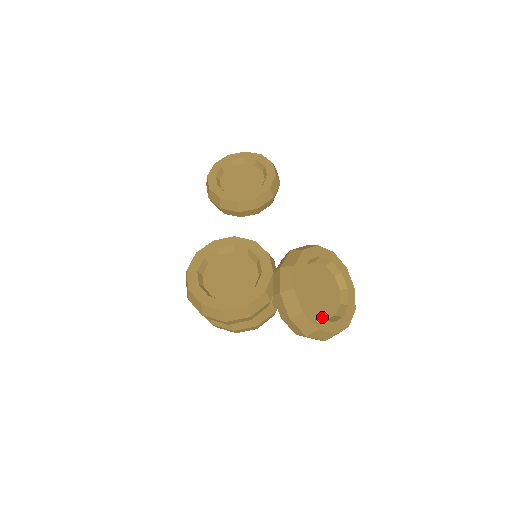
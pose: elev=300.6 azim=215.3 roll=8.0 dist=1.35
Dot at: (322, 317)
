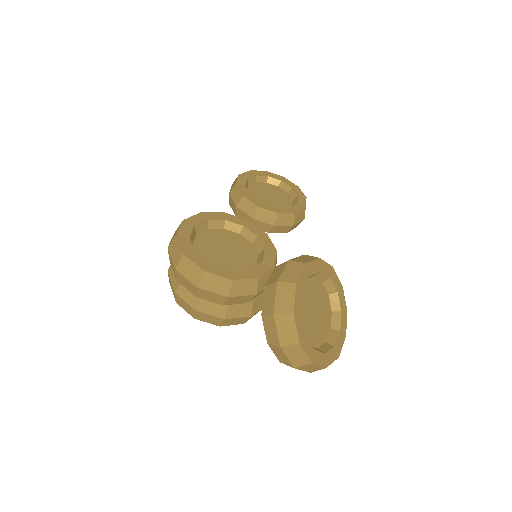
Dot at: occluded
